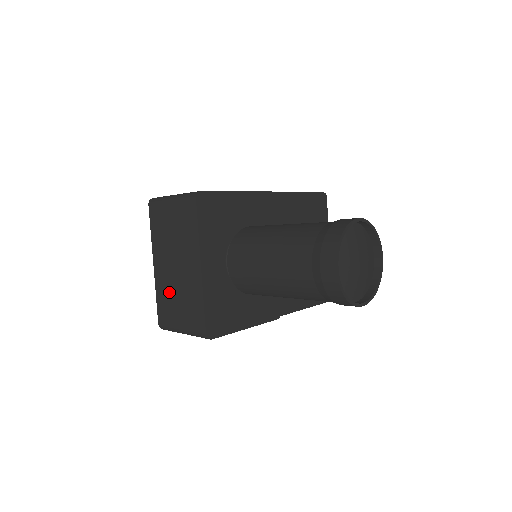
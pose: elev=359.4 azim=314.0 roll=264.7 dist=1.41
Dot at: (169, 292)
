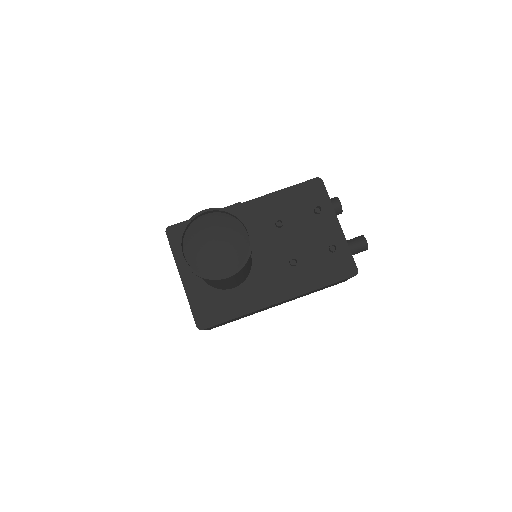
Dot at: occluded
